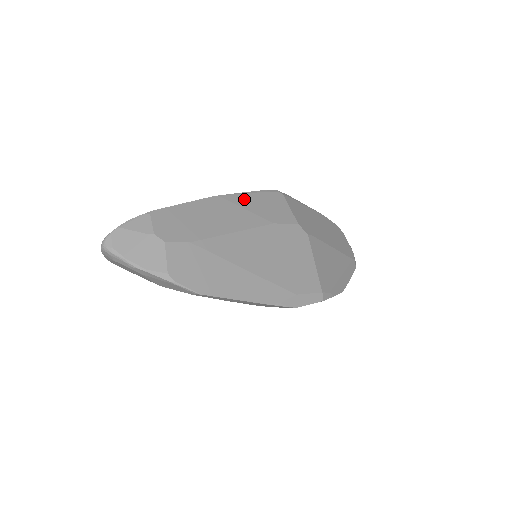
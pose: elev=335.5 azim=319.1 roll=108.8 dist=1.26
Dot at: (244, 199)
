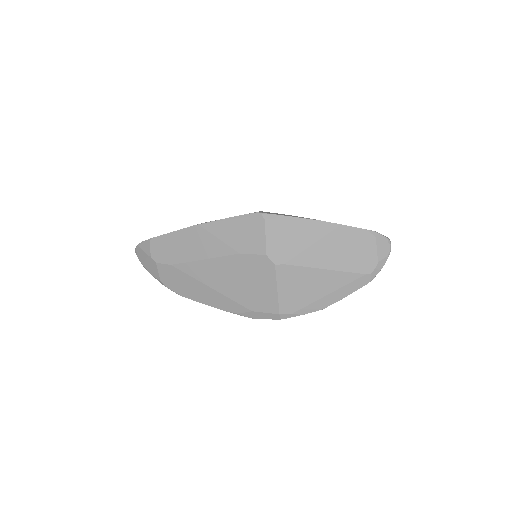
Dot at: (220, 227)
